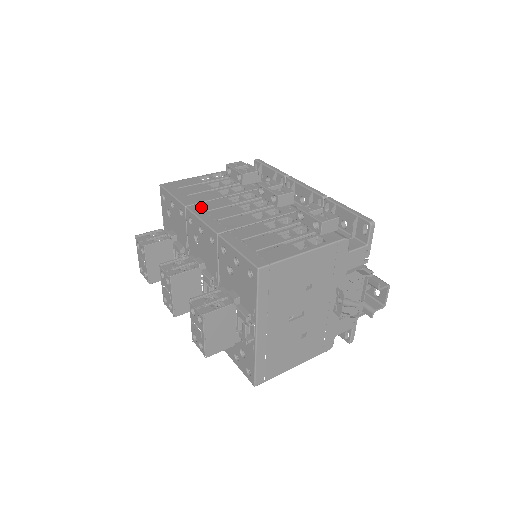
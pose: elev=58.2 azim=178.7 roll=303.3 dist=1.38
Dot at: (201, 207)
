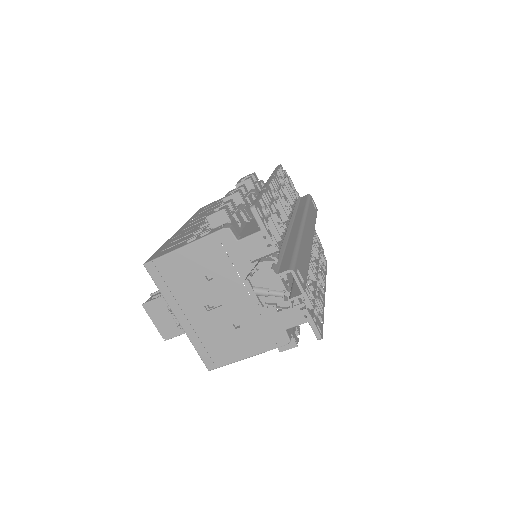
Dot at: (190, 221)
